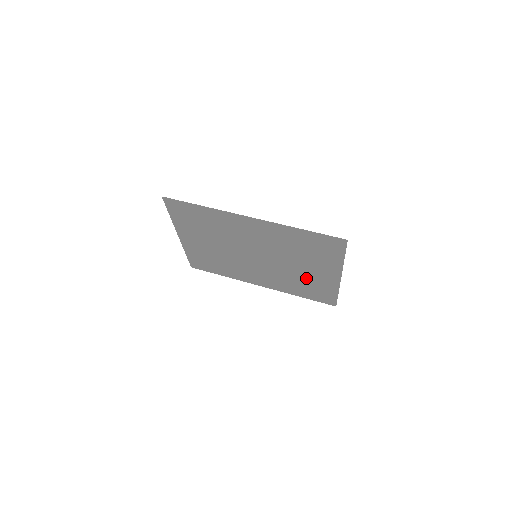
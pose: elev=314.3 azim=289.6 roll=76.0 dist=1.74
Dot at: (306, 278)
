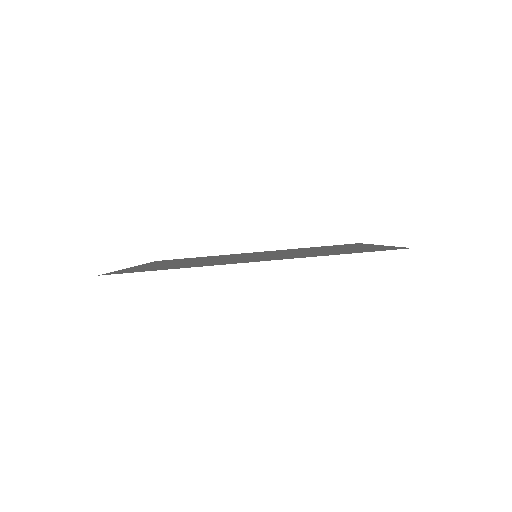
Dot at: occluded
